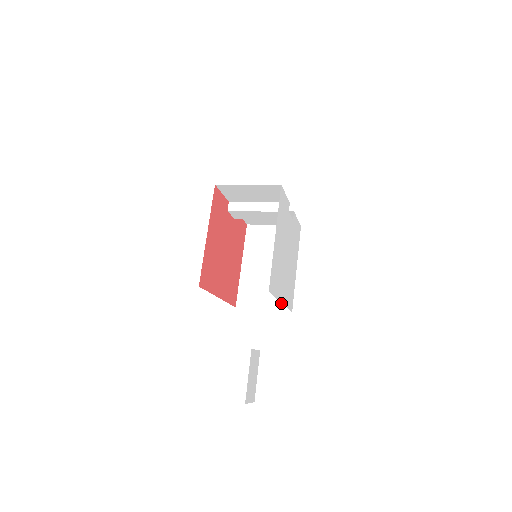
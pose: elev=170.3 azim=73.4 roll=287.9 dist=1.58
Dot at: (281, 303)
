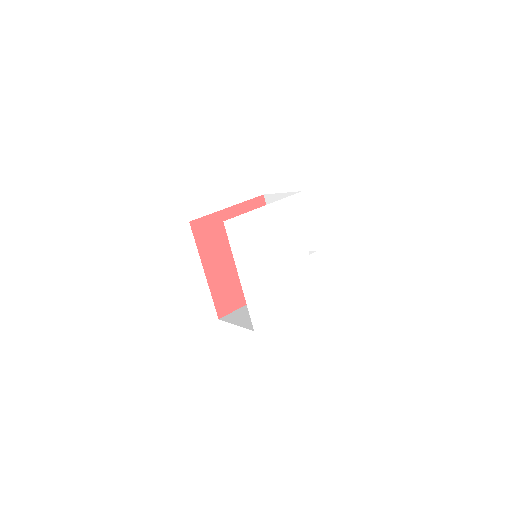
Dot at: occluded
